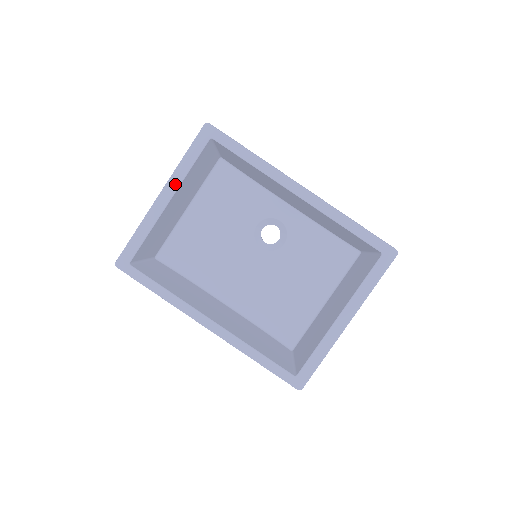
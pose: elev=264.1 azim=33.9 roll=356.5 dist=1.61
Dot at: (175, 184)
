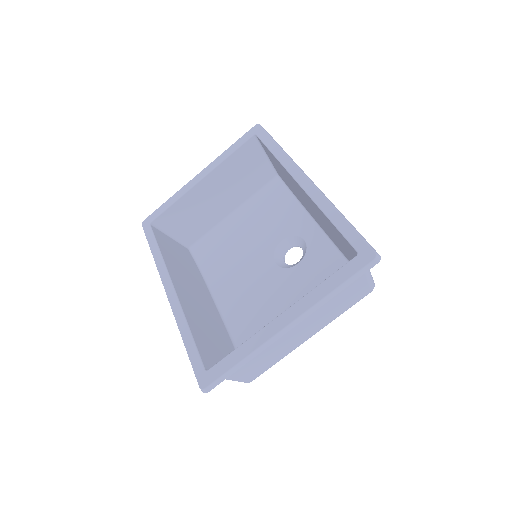
Dot at: (212, 167)
